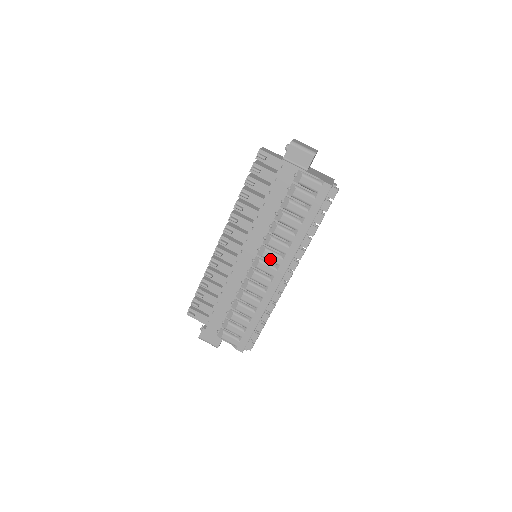
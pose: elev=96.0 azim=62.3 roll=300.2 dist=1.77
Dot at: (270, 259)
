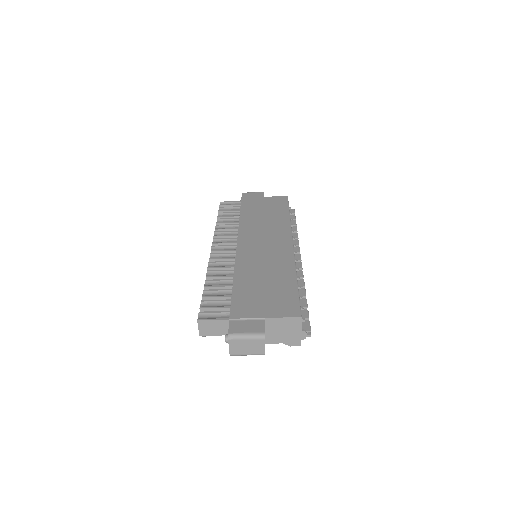
Dot at: occluded
